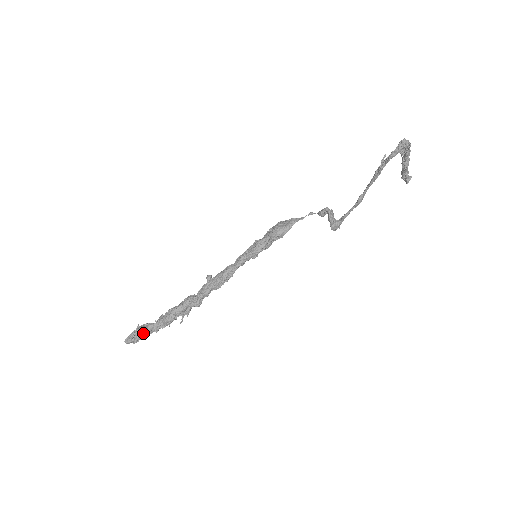
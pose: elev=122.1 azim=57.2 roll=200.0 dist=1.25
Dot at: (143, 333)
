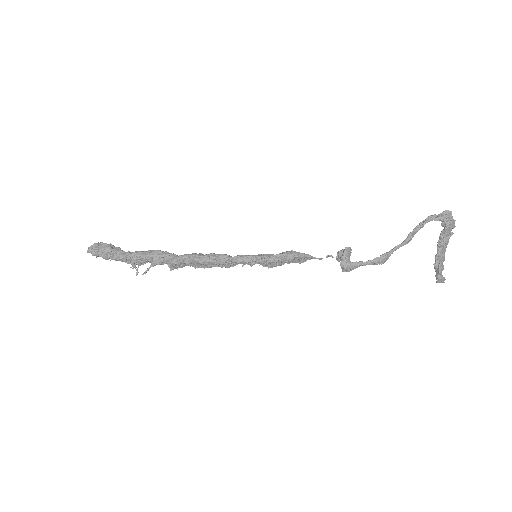
Dot at: (109, 248)
